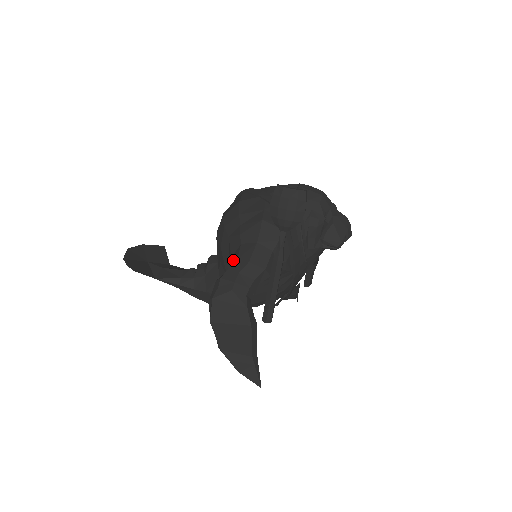
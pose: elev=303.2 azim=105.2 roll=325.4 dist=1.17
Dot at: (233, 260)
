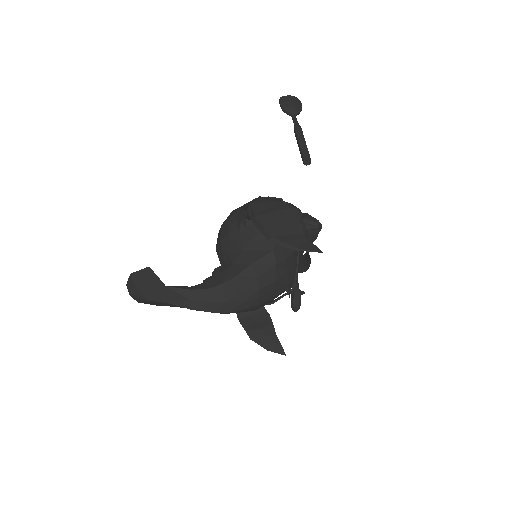
Dot at: occluded
